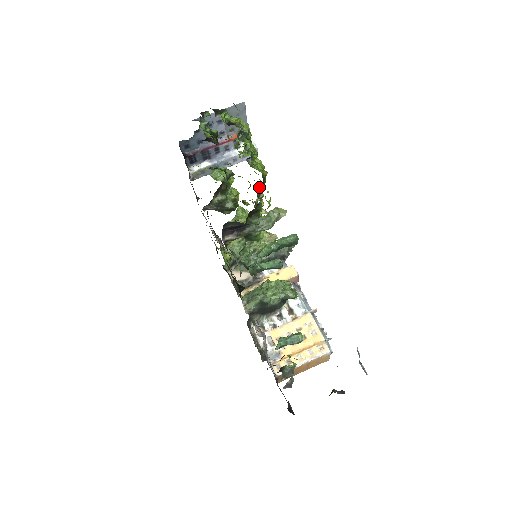
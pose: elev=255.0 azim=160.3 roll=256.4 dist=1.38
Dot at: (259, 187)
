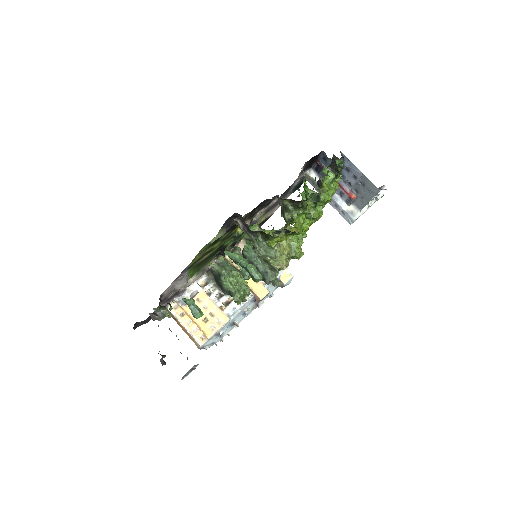
Dot at: (287, 231)
